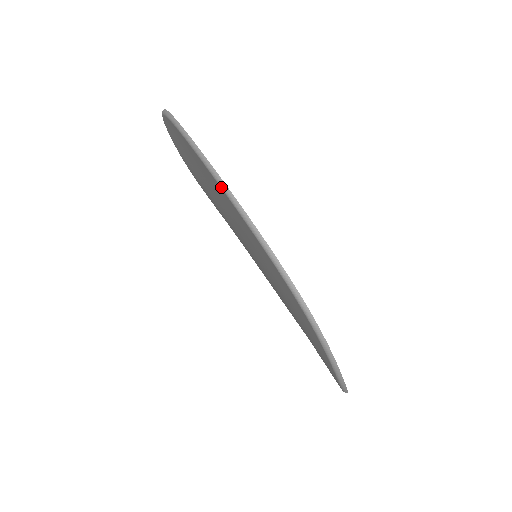
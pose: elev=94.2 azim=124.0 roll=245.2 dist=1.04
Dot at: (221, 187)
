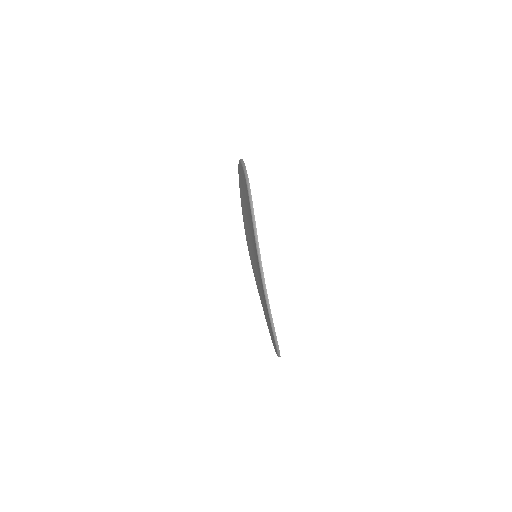
Dot at: occluded
